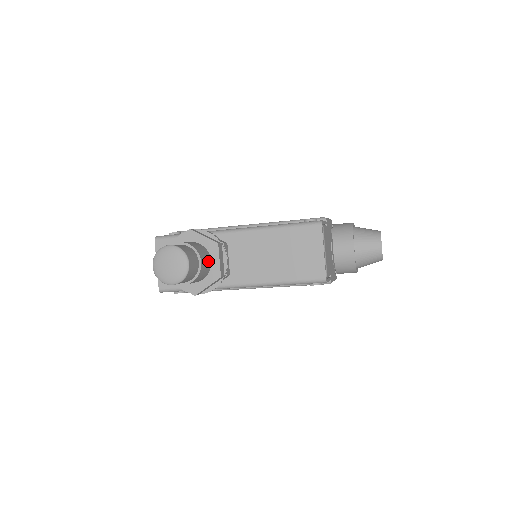
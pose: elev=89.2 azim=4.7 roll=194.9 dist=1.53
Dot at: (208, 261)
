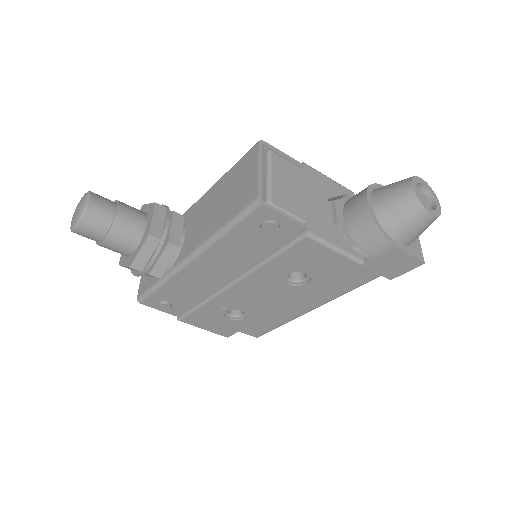
Dot at: (139, 220)
